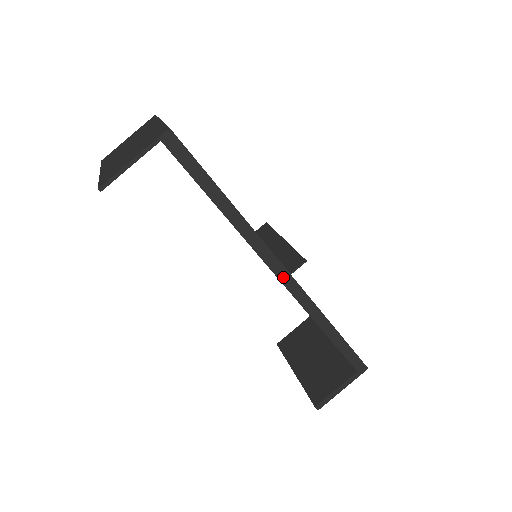
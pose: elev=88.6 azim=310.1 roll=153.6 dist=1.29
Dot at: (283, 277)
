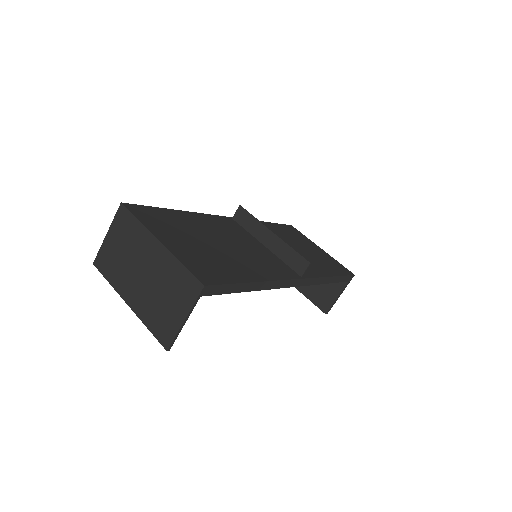
Dot at: (298, 284)
